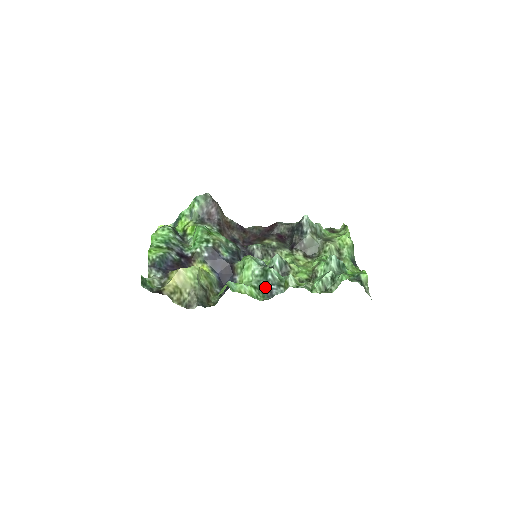
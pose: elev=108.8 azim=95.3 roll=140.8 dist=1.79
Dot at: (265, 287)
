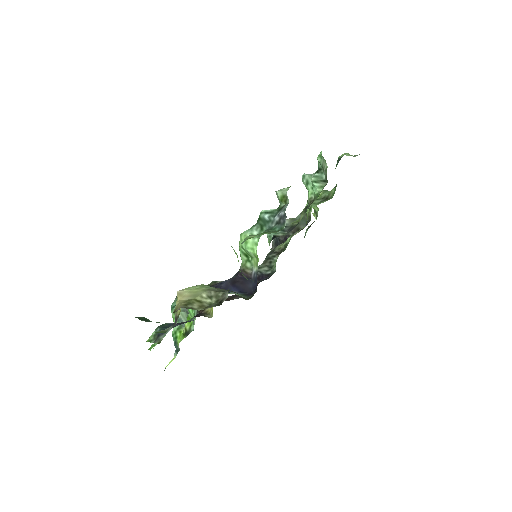
Dot at: (274, 226)
